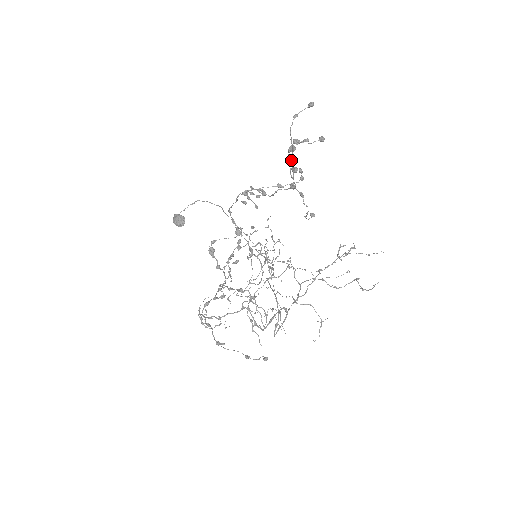
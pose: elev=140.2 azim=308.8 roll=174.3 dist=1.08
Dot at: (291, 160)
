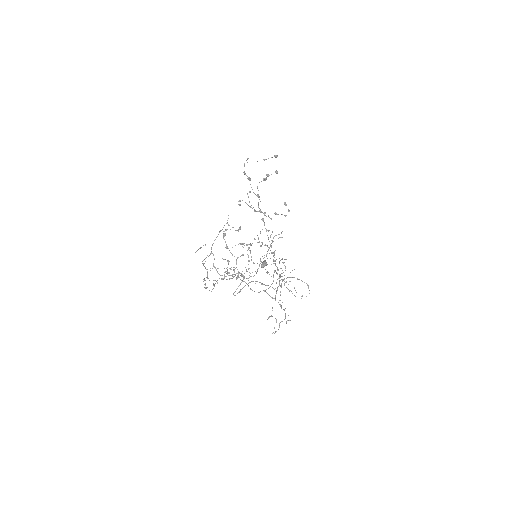
Dot at: occluded
